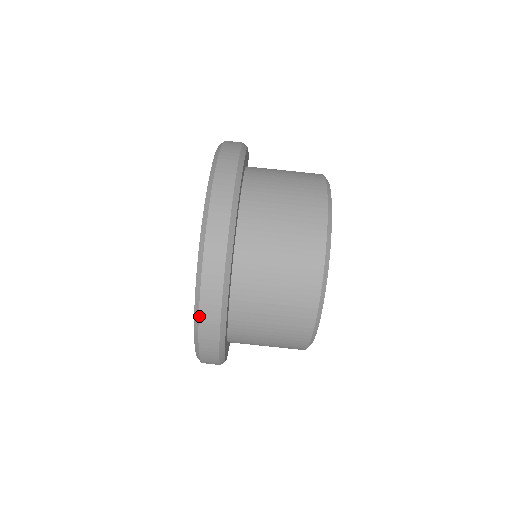
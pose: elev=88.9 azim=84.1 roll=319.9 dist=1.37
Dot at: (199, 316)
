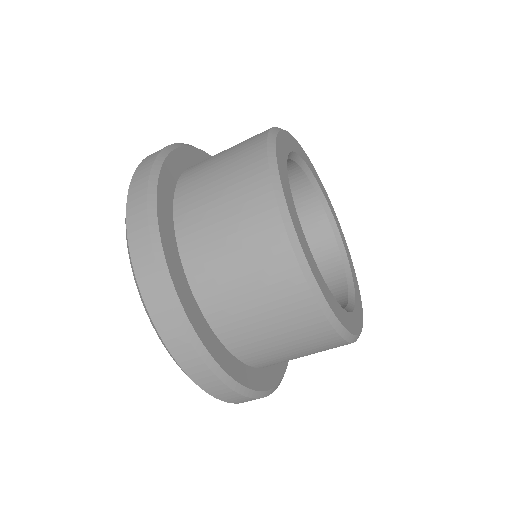
Dot at: occluded
